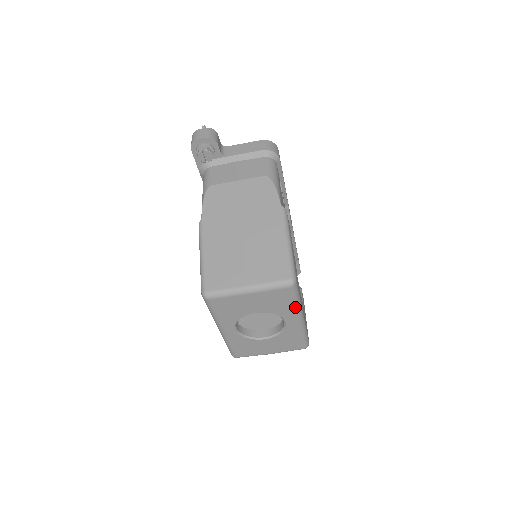
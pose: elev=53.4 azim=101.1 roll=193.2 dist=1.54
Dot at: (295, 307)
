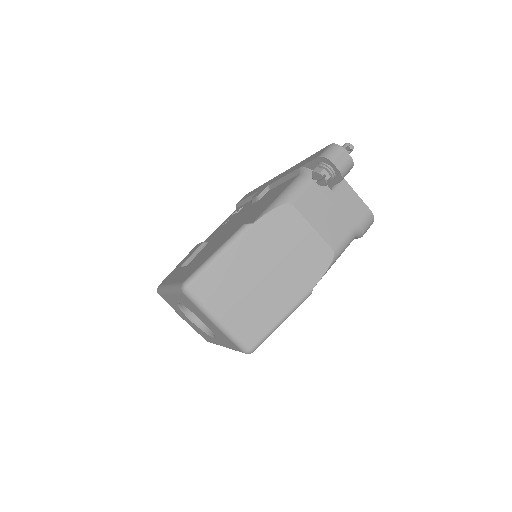
Dot at: occluded
